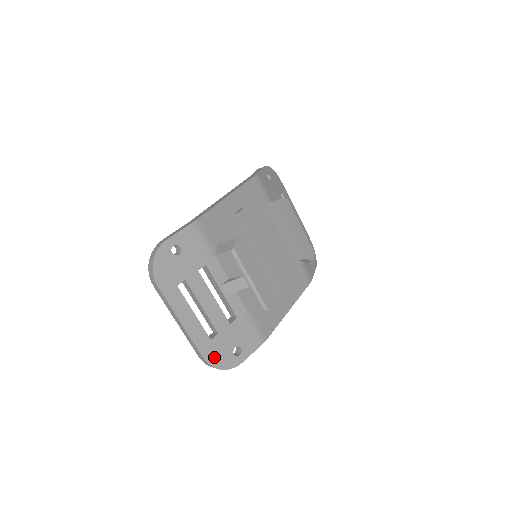
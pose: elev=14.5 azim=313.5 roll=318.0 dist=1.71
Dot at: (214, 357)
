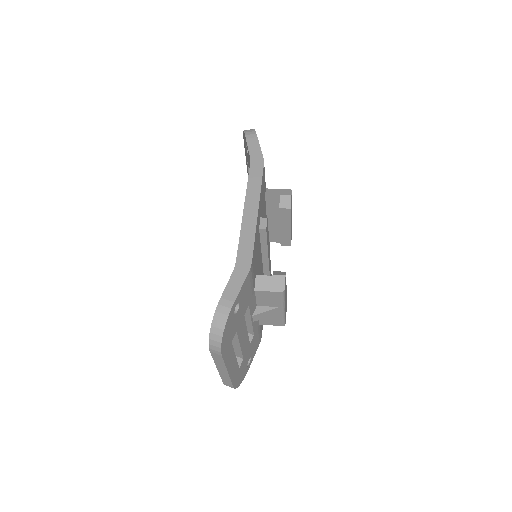
Dot at: (238, 380)
